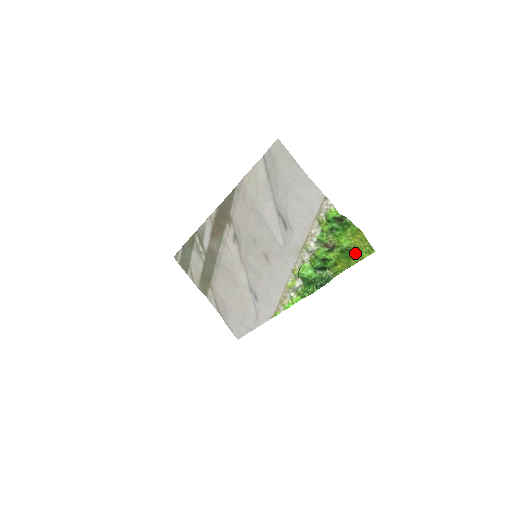
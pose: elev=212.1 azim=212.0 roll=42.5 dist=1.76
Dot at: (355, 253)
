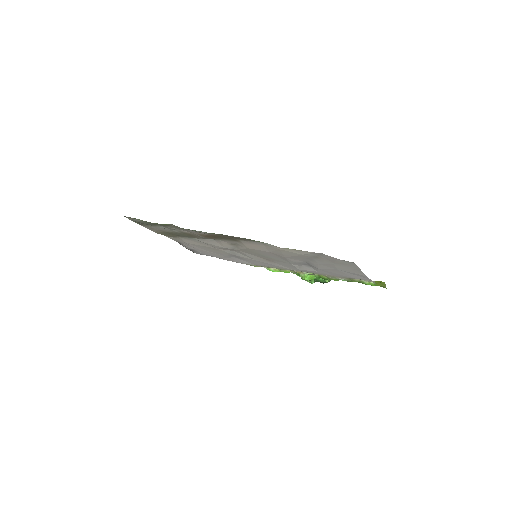
Dot at: occluded
